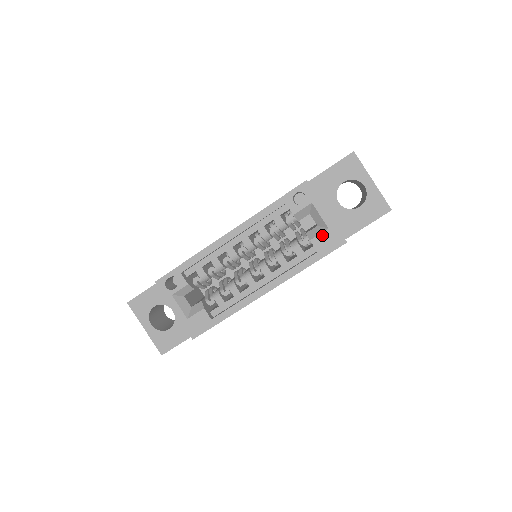
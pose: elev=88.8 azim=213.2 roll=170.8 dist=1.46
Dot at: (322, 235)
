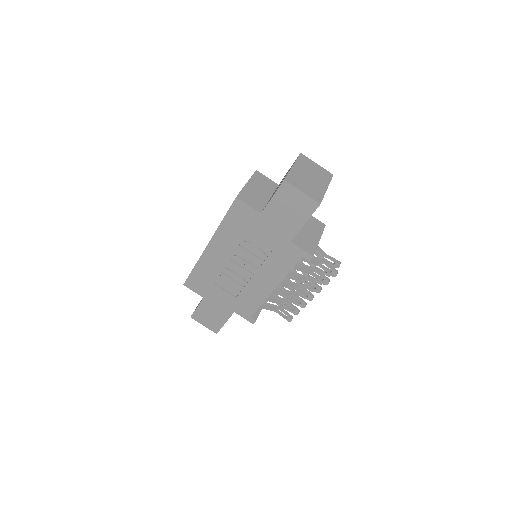
Dot at: occluded
